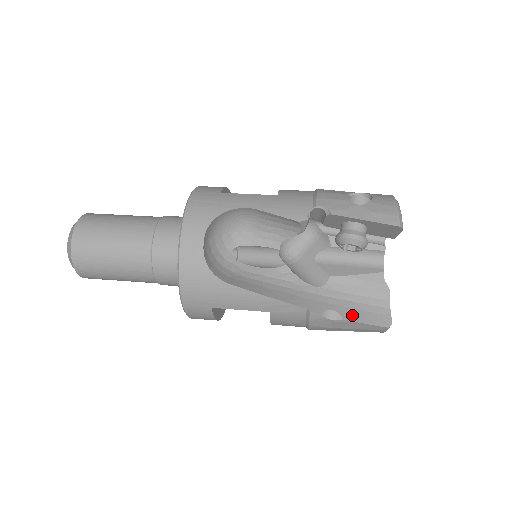
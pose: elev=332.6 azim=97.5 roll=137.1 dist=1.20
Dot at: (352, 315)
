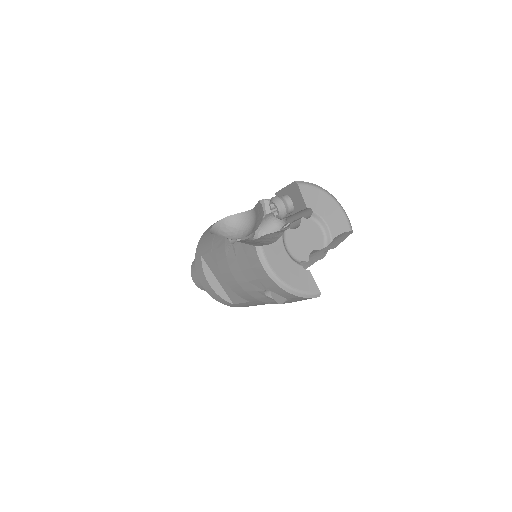
Dot at: (245, 242)
